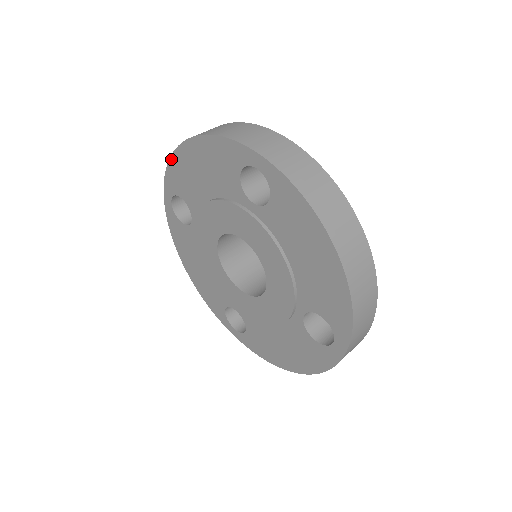
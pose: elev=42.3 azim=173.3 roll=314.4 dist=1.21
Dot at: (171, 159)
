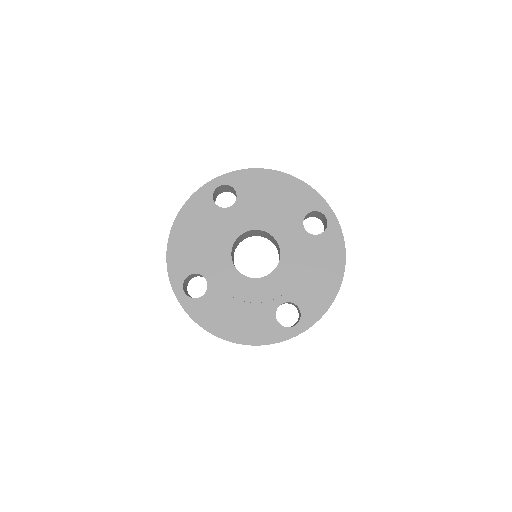
Dot at: (254, 169)
